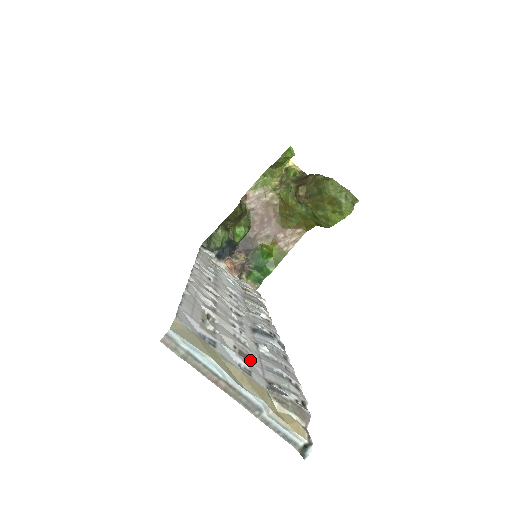
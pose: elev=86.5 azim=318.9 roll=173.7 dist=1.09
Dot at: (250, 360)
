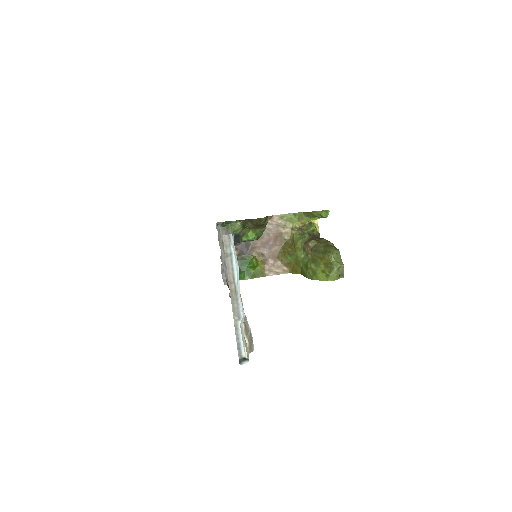
Dot at: occluded
